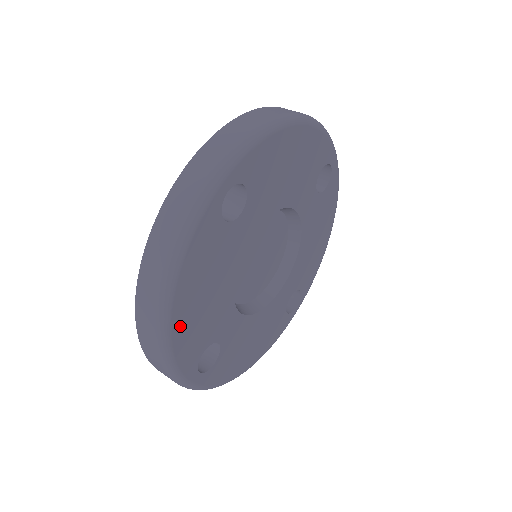
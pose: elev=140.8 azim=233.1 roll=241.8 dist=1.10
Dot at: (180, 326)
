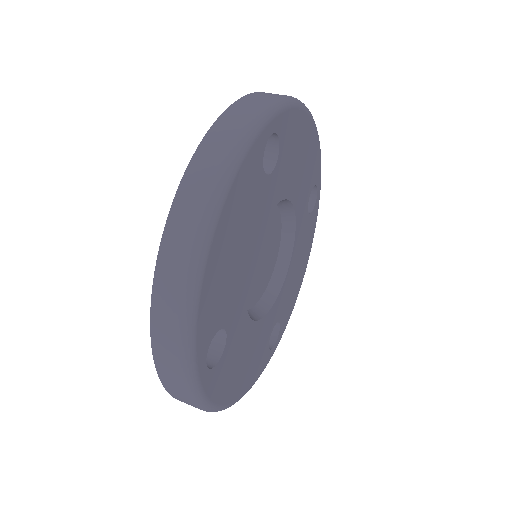
Dot at: (211, 271)
